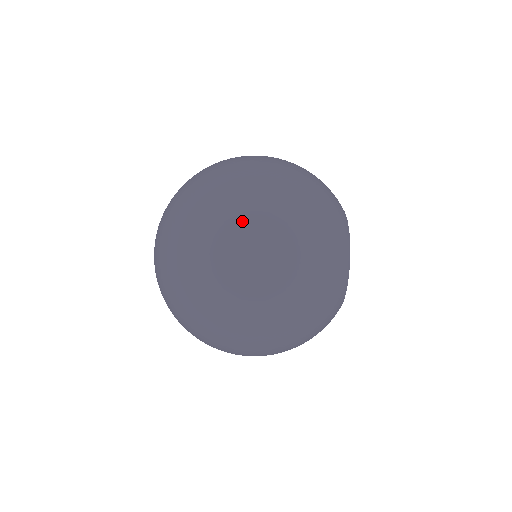
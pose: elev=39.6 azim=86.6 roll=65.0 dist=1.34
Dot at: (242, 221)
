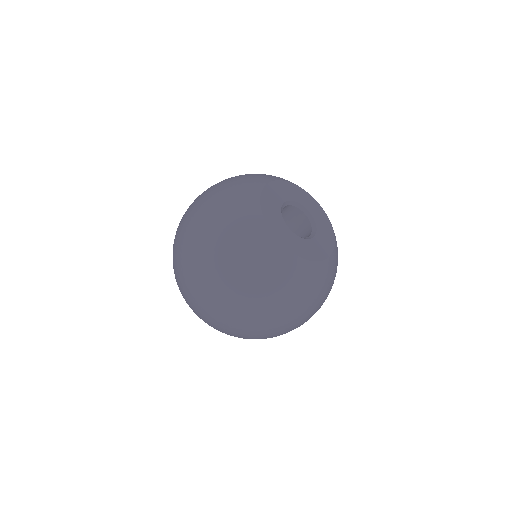
Dot at: (185, 278)
